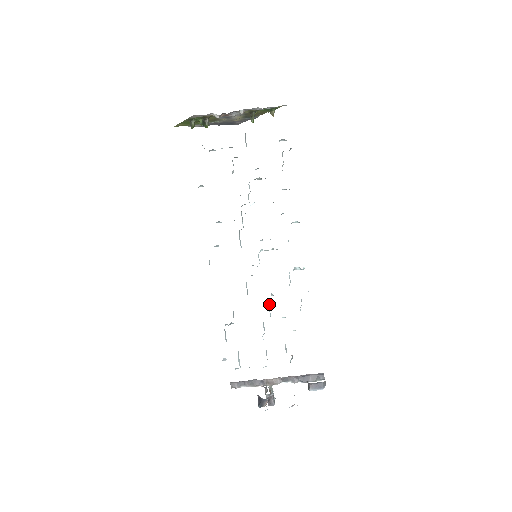
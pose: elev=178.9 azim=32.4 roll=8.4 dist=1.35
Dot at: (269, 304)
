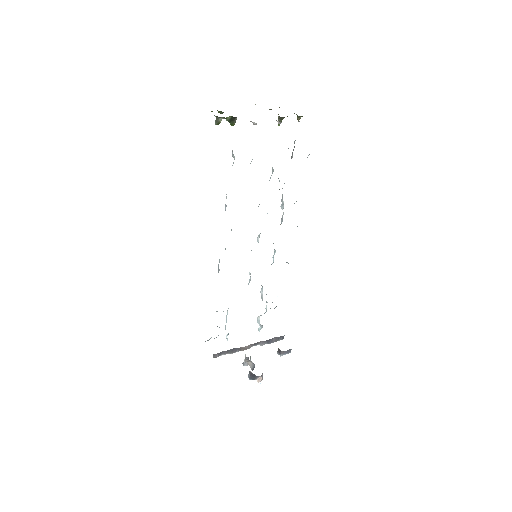
Dot at: occluded
